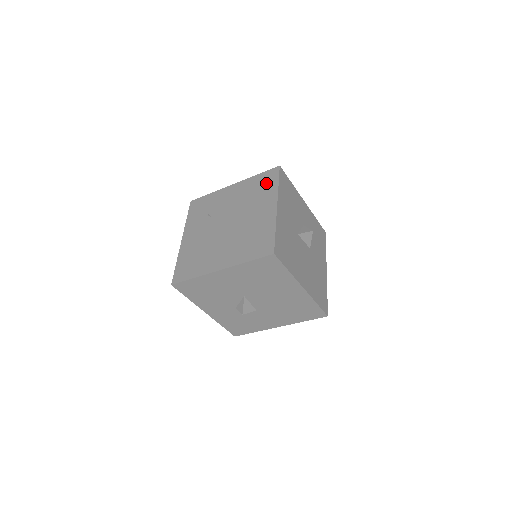
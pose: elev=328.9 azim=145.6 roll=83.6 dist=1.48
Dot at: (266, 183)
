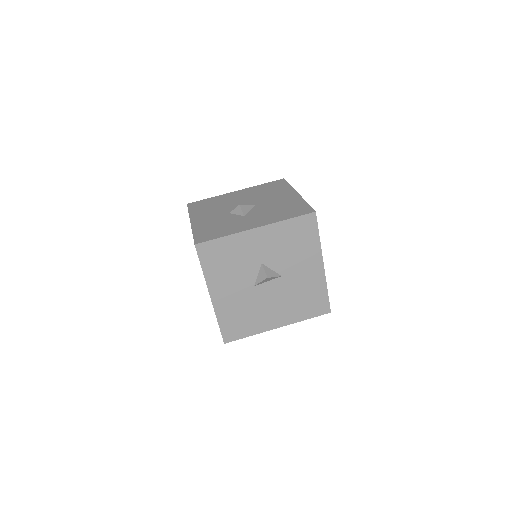
Dot at: occluded
